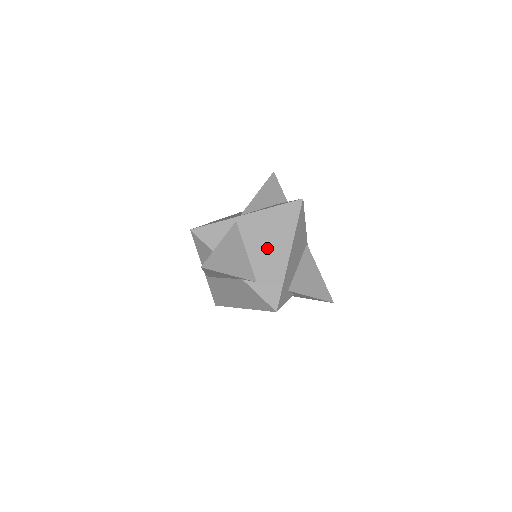
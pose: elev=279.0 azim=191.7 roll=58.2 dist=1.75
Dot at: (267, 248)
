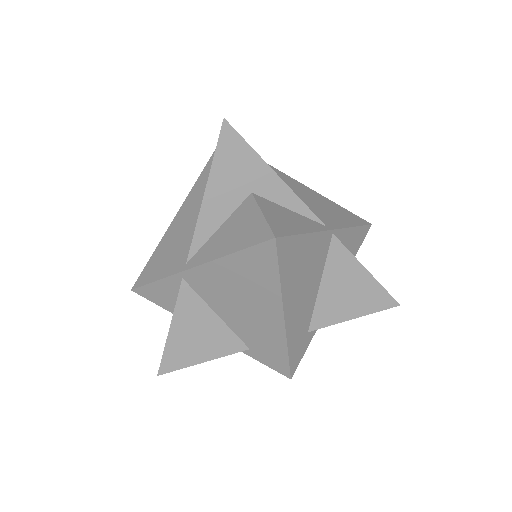
Dot at: (245, 312)
